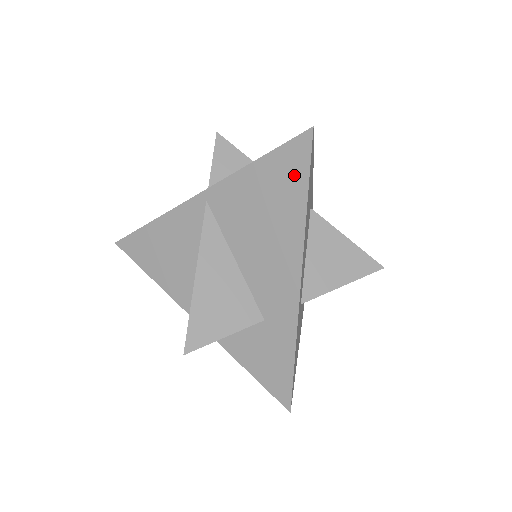
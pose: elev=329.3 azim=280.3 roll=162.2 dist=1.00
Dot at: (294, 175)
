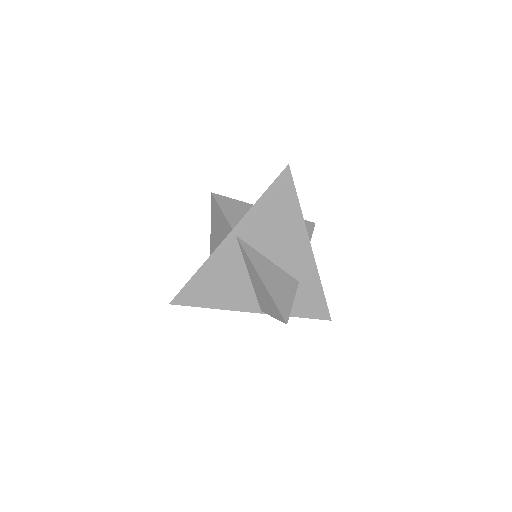
Dot at: (287, 194)
